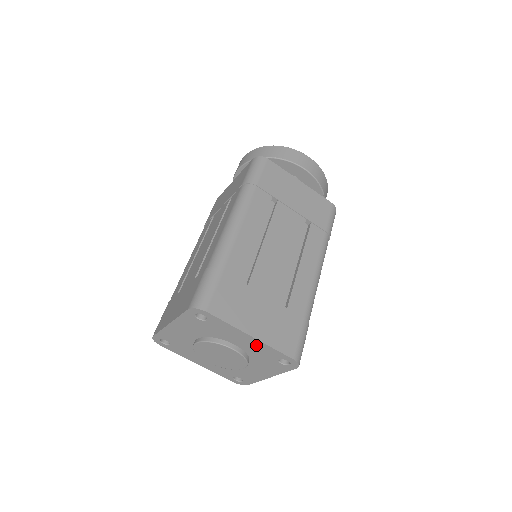
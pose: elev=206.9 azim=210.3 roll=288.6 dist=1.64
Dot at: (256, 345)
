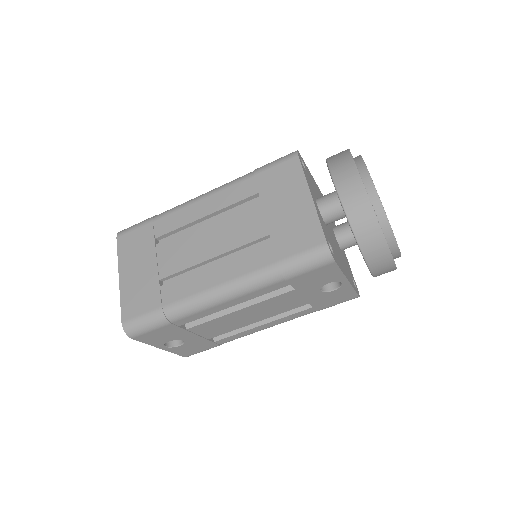
Dot at: occluded
